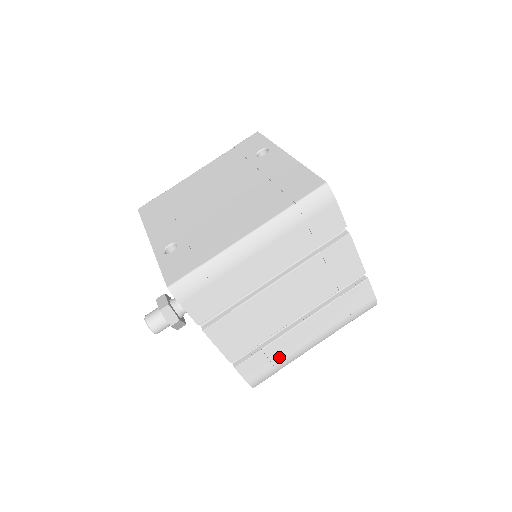
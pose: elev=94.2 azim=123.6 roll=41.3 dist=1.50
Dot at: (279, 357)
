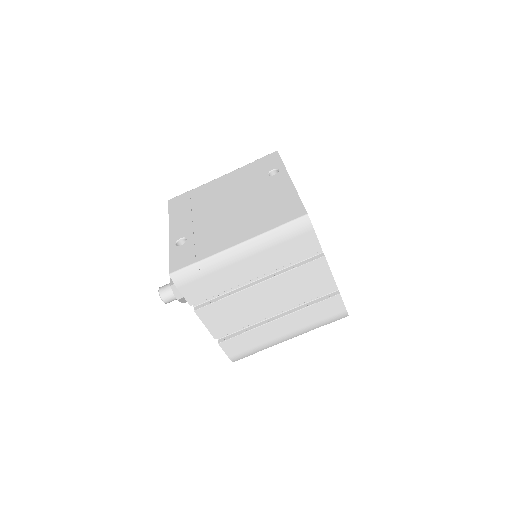
Dot at: (257, 342)
